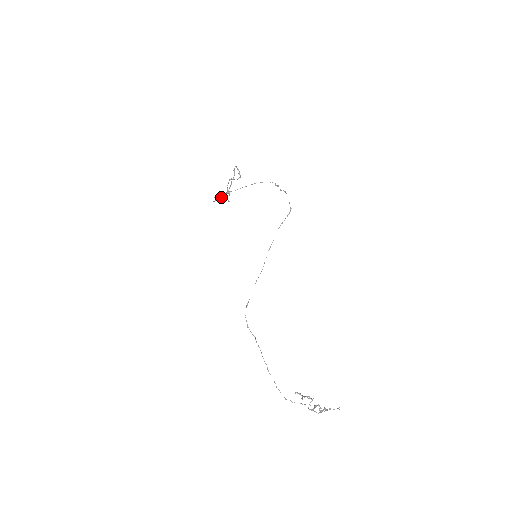
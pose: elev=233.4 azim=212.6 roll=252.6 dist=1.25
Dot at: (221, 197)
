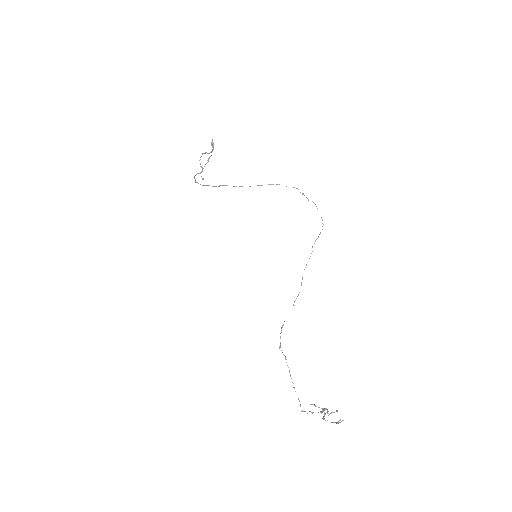
Dot at: (196, 174)
